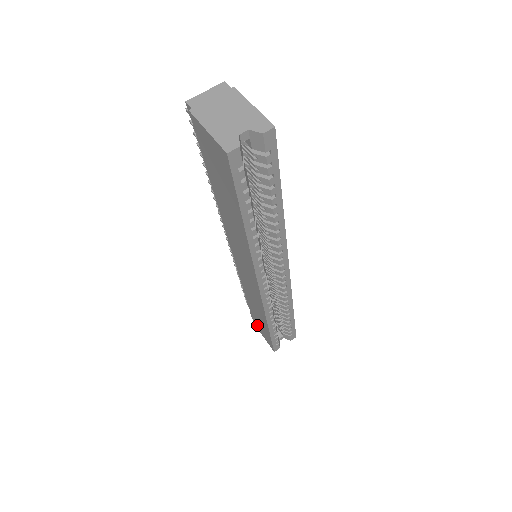
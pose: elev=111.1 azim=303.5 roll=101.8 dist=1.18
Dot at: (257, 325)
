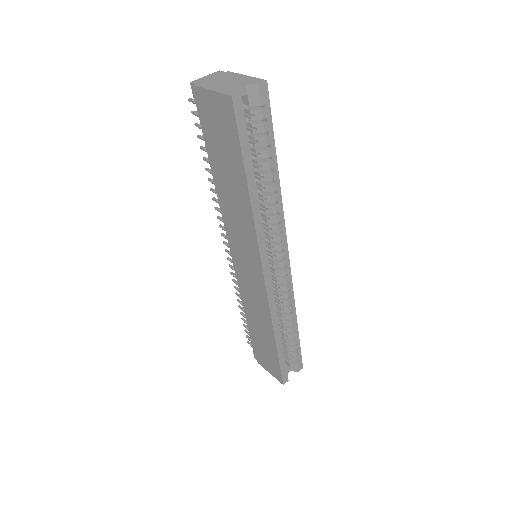
Dot at: (262, 360)
